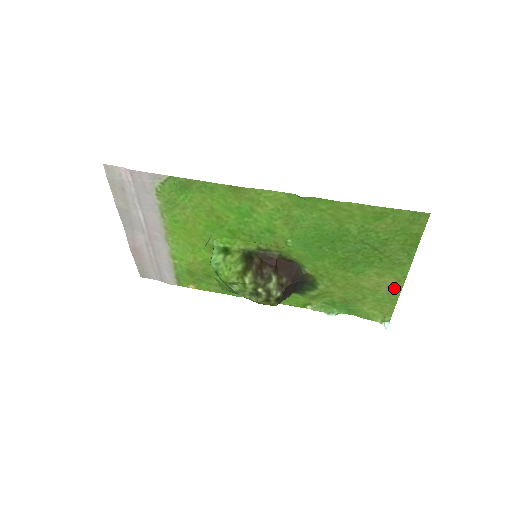
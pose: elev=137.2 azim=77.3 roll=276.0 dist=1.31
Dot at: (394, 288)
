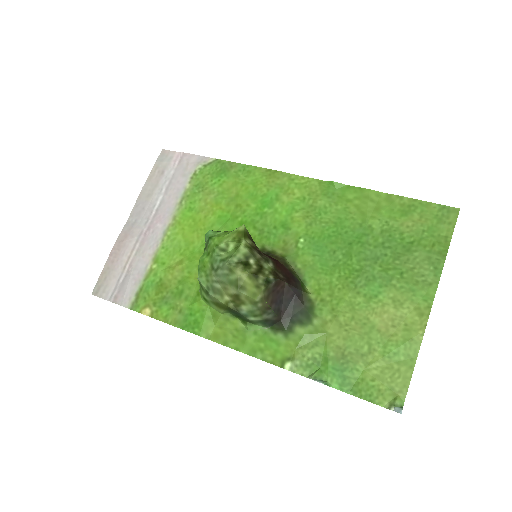
Dot at: (414, 330)
